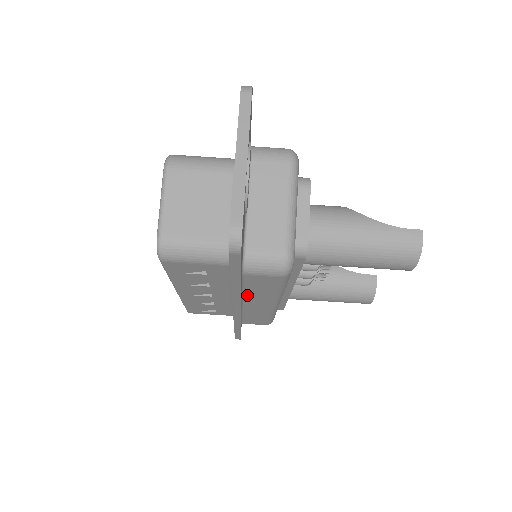
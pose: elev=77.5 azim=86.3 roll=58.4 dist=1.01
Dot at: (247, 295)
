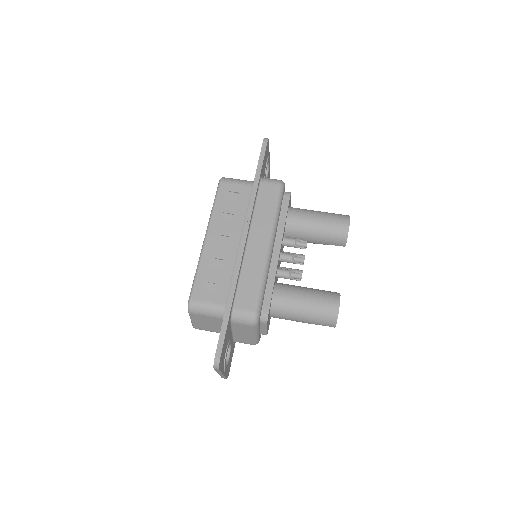
Dot at: (255, 219)
